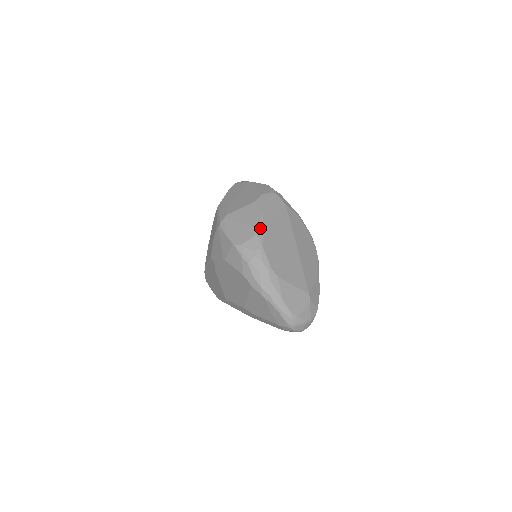
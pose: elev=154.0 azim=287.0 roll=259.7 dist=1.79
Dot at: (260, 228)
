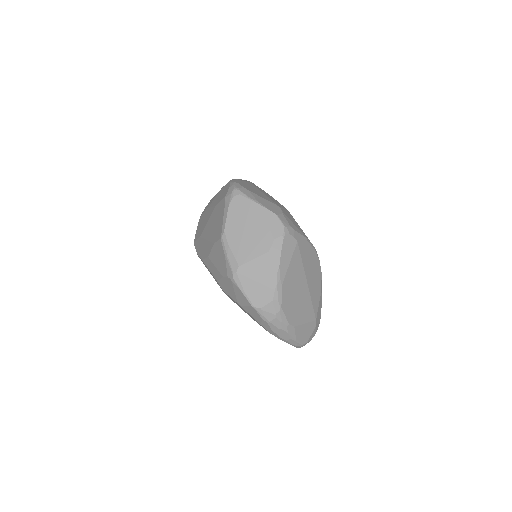
Dot at: (278, 289)
